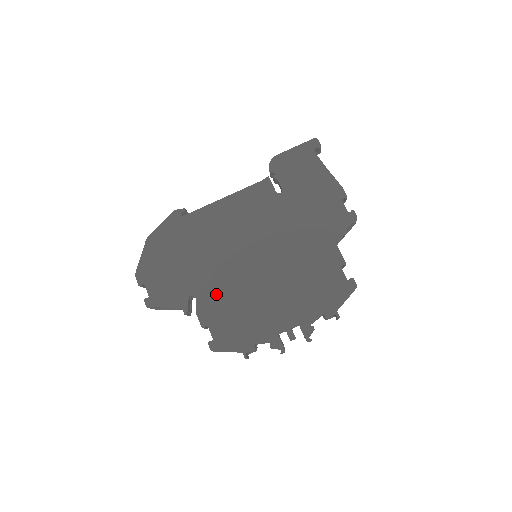
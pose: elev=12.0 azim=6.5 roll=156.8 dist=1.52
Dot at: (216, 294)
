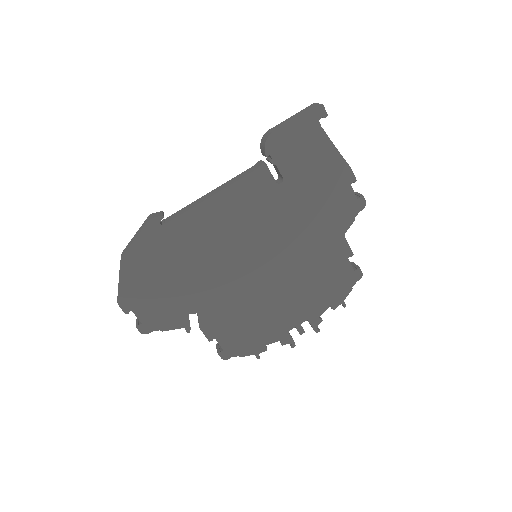
Dot at: (219, 307)
